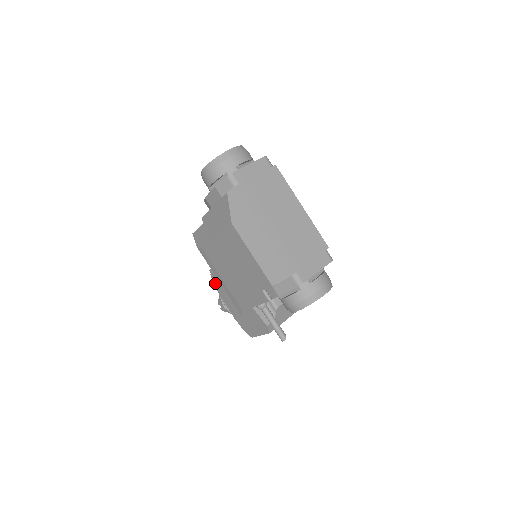
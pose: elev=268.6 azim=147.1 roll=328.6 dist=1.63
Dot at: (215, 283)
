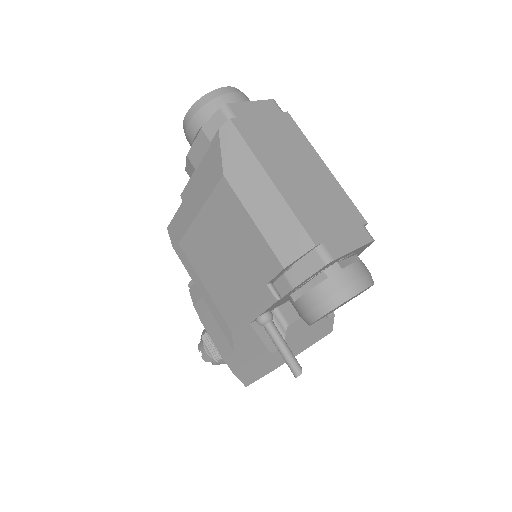
Dot at: (195, 301)
